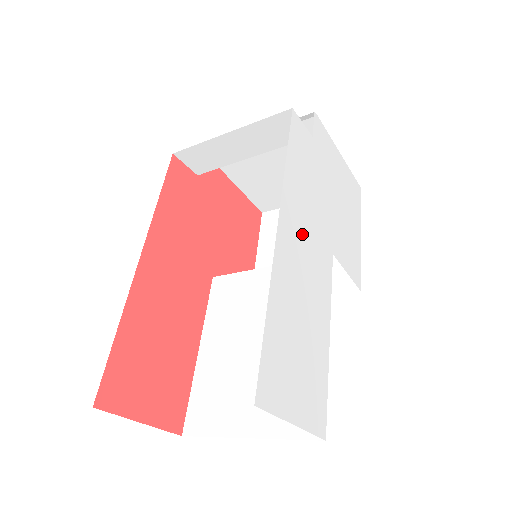
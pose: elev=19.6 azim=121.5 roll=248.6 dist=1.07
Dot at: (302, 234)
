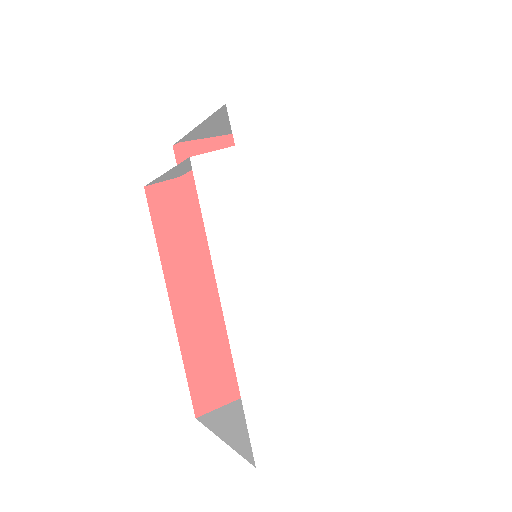
Dot at: (260, 283)
